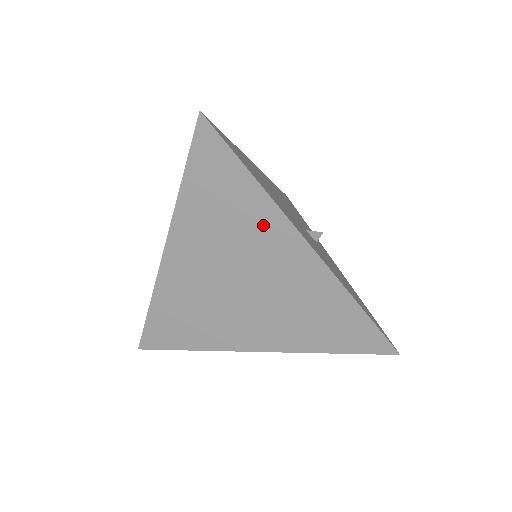
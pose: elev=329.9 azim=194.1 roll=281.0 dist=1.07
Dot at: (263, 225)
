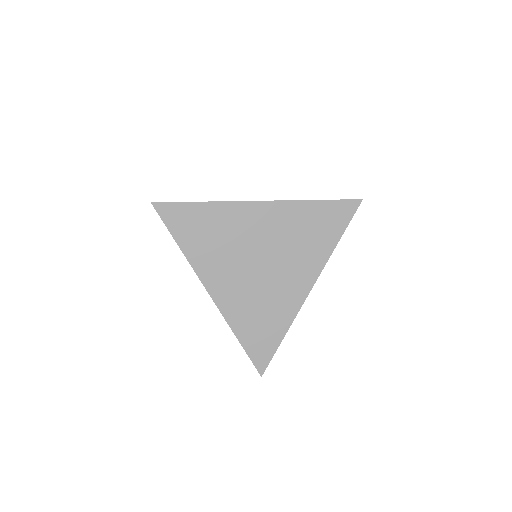
Dot at: (232, 218)
